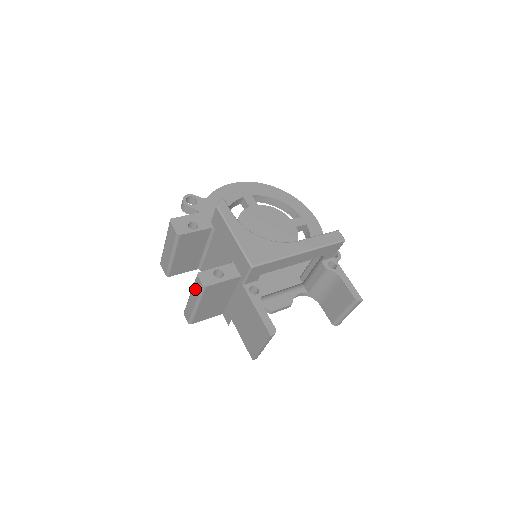
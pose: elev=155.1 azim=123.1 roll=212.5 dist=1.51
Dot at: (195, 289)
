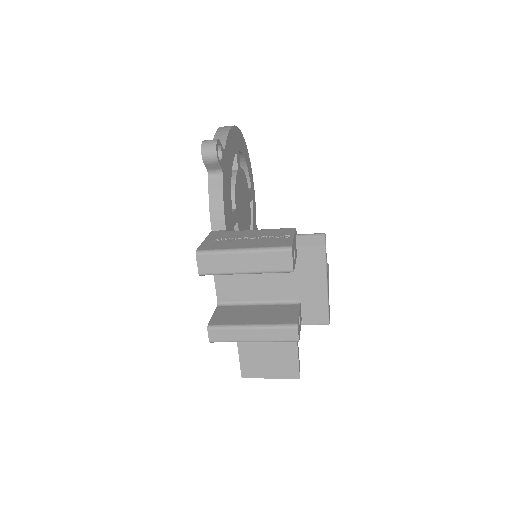
Dot at: (275, 333)
